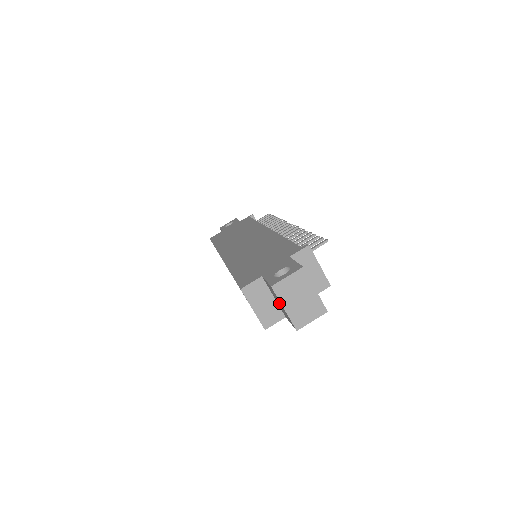
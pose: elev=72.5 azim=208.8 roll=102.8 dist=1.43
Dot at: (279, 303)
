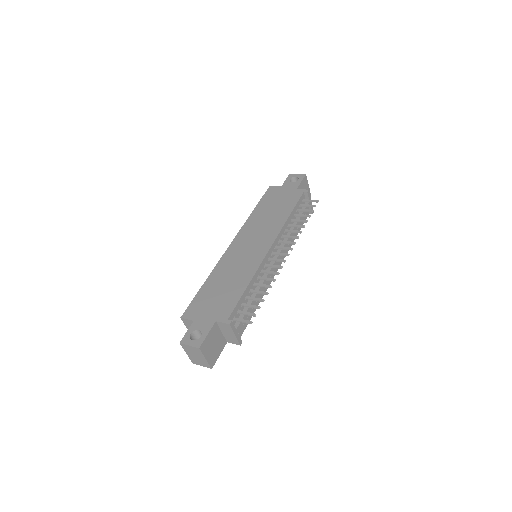
Dot at: occluded
